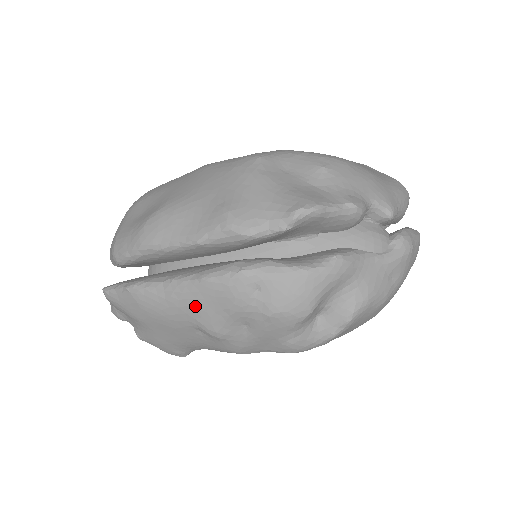
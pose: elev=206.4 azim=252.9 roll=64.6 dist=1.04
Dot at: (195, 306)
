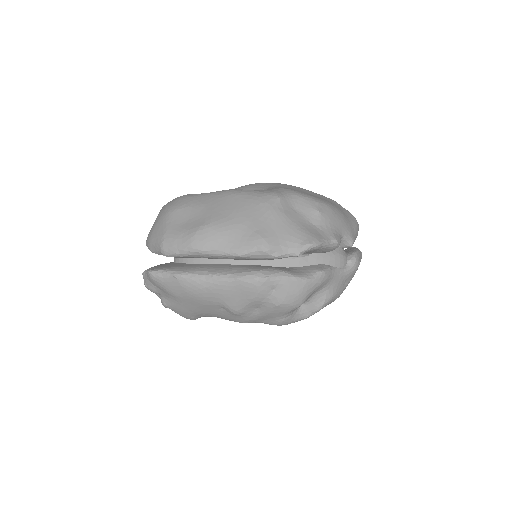
Dot at: (227, 294)
